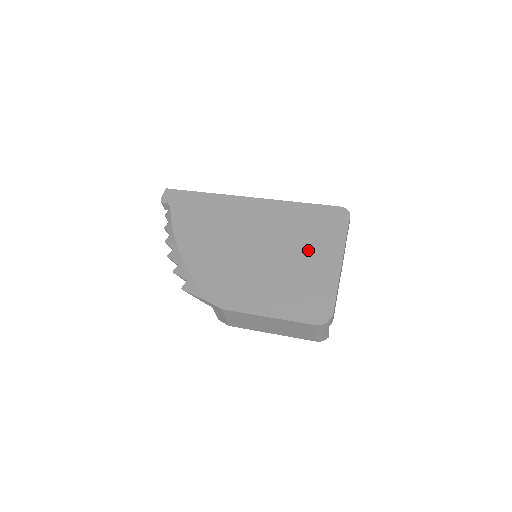
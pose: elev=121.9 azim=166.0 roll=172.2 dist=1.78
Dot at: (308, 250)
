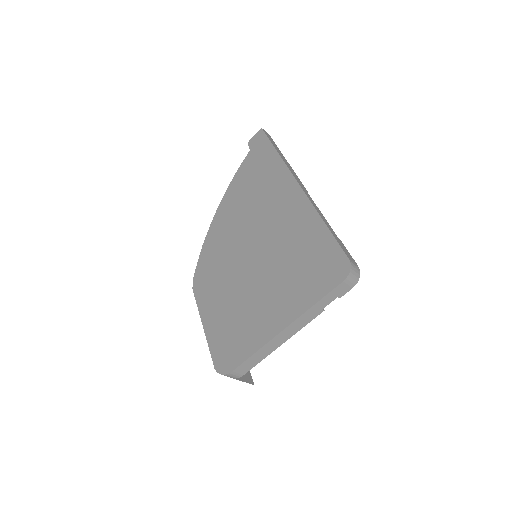
Dot at: (276, 288)
